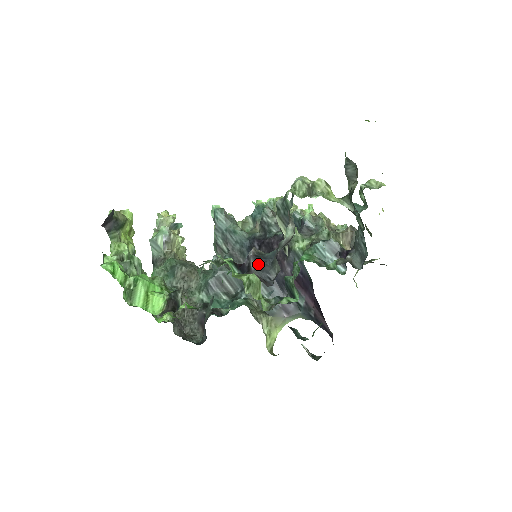
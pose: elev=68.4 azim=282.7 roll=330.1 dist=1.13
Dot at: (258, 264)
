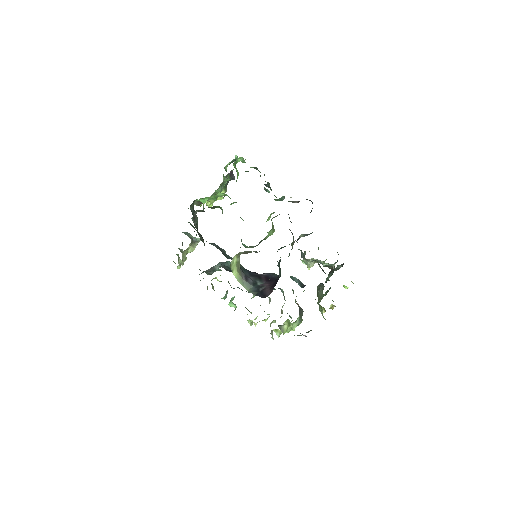
Dot at: occluded
